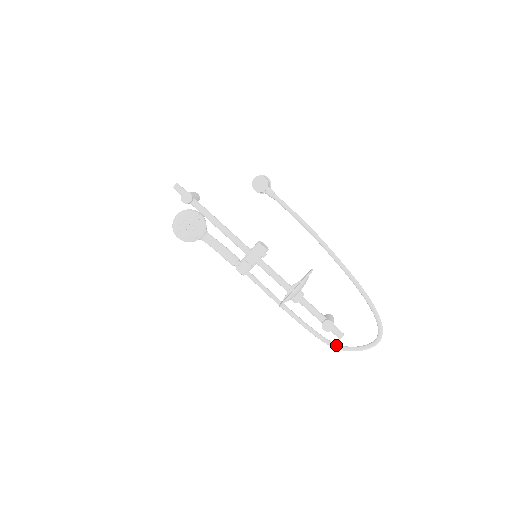
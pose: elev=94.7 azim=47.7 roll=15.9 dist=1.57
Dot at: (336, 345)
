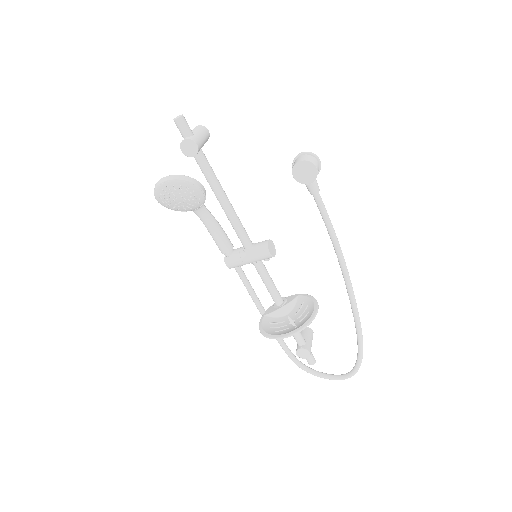
Dot at: (302, 366)
